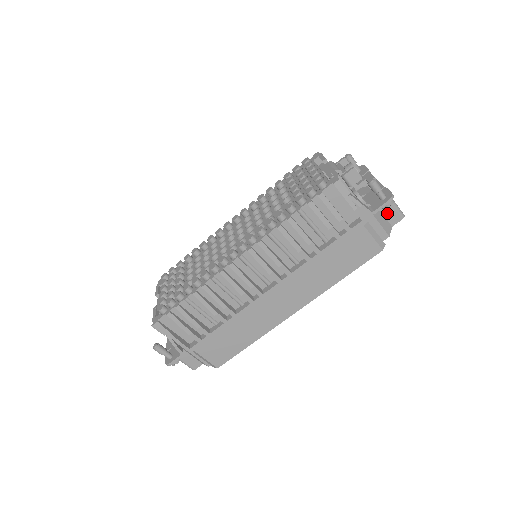
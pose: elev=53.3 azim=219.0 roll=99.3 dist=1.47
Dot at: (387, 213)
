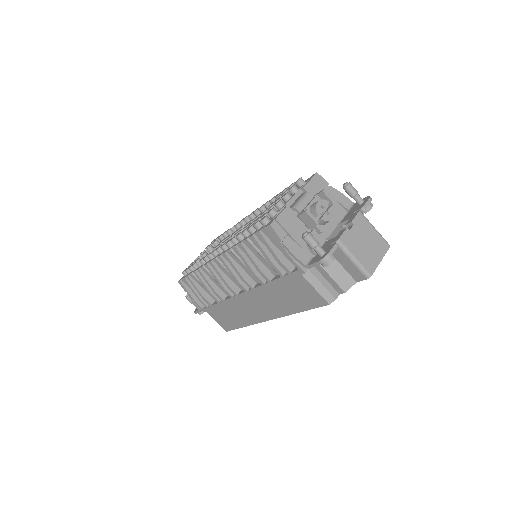
Dot at: (347, 267)
